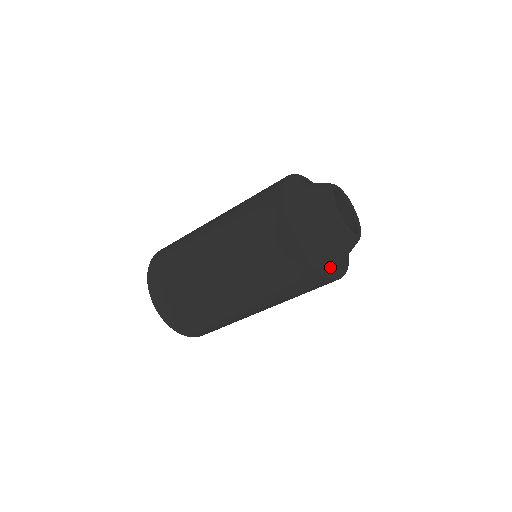
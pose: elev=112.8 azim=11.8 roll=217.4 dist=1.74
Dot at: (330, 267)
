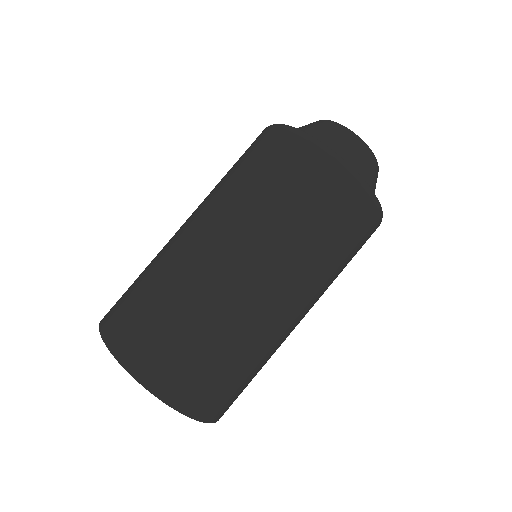
Dot at: occluded
